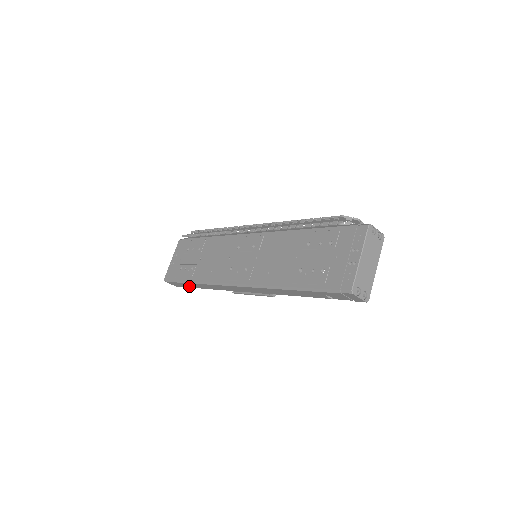
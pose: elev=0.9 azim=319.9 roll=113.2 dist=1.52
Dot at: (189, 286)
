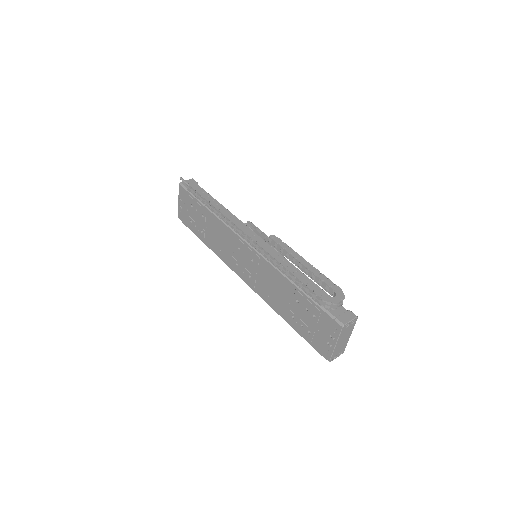
Dot at: occluded
